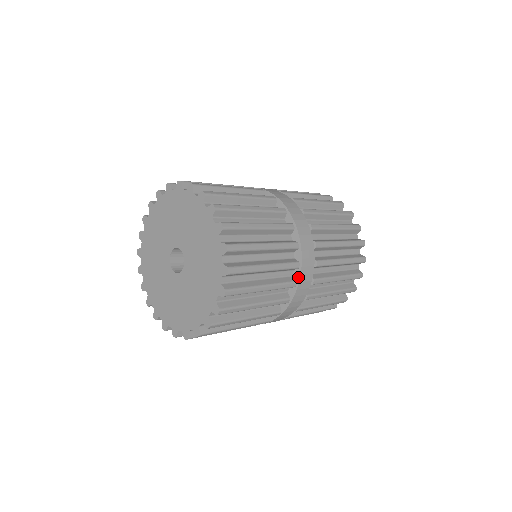
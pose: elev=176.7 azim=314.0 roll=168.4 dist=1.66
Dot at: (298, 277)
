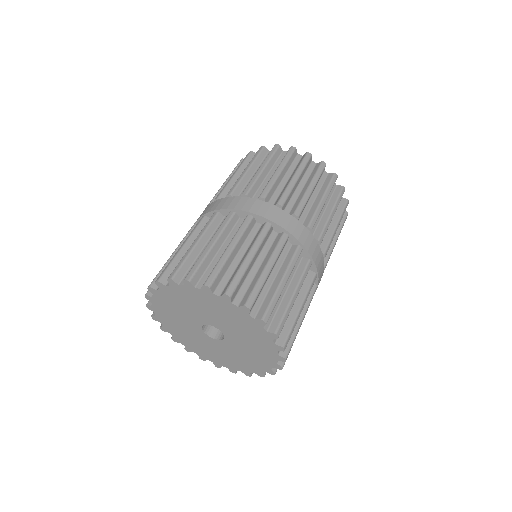
Dot at: (316, 281)
